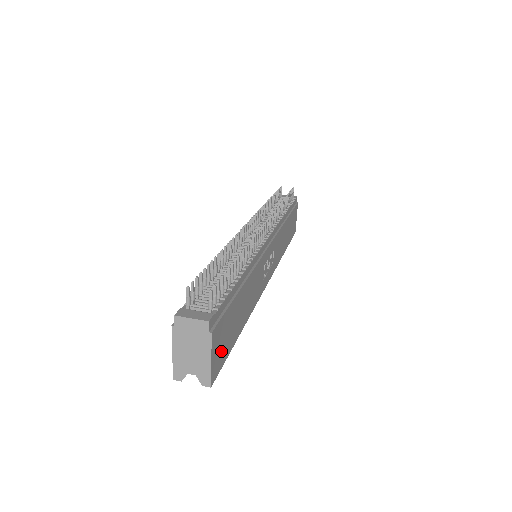
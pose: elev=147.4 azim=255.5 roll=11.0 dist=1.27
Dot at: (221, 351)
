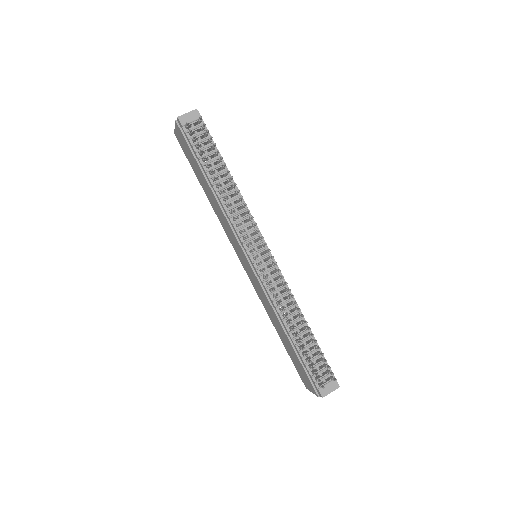
Dot at: occluded
